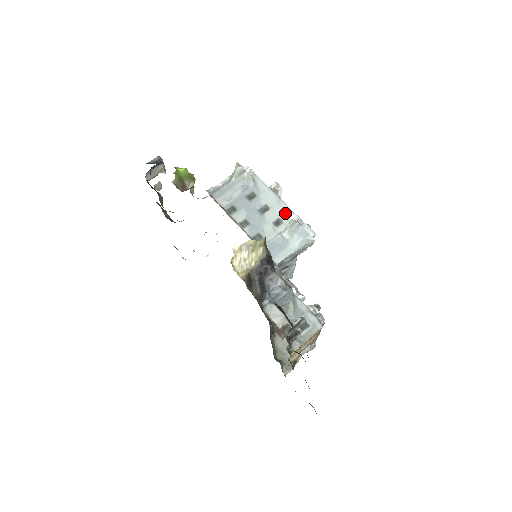
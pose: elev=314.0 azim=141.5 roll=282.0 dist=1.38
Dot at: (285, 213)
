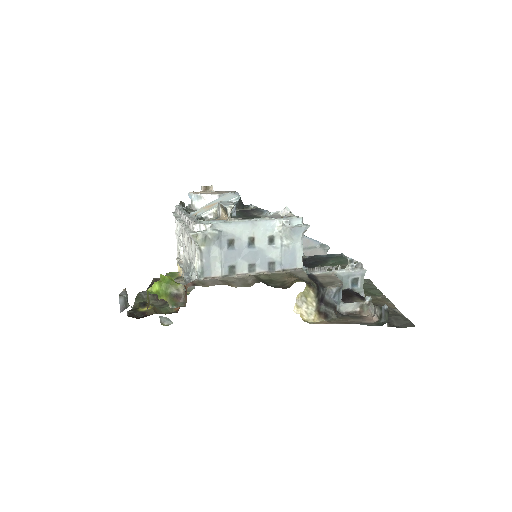
Dot at: (268, 228)
